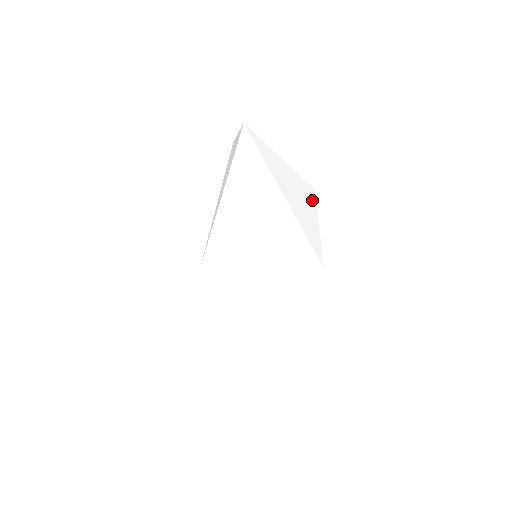
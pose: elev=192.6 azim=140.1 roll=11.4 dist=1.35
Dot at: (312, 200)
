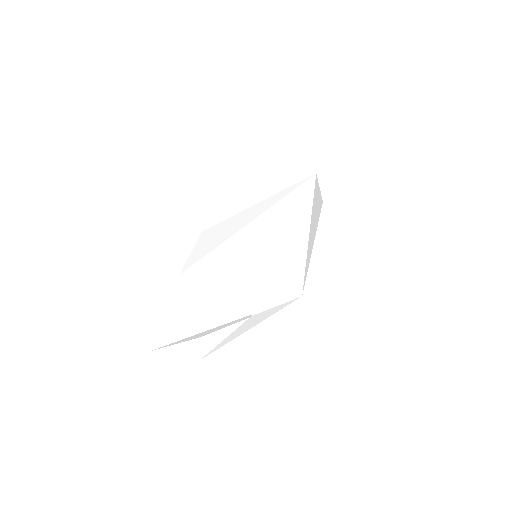
Dot at: (318, 219)
